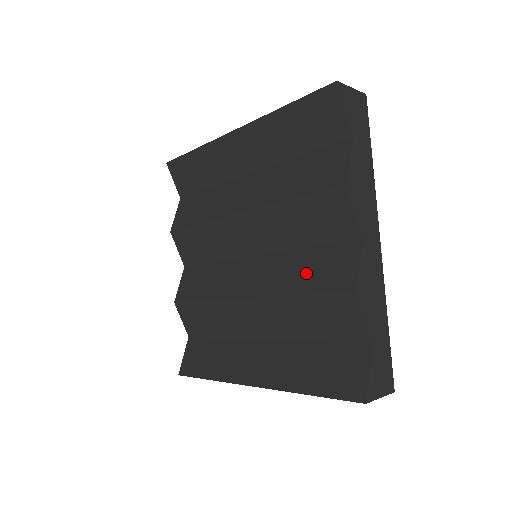
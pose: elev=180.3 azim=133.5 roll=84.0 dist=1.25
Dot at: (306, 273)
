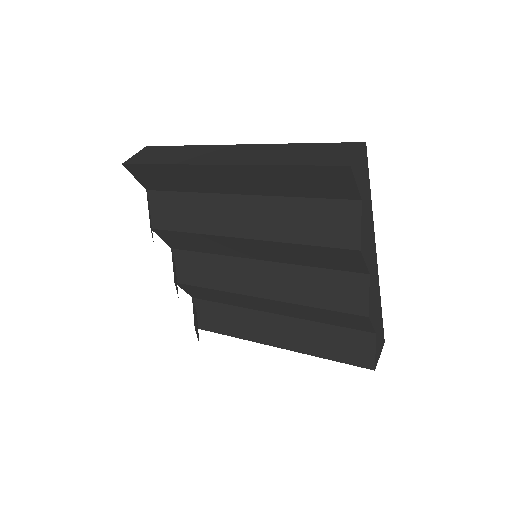
Dot at: (318, 291)
